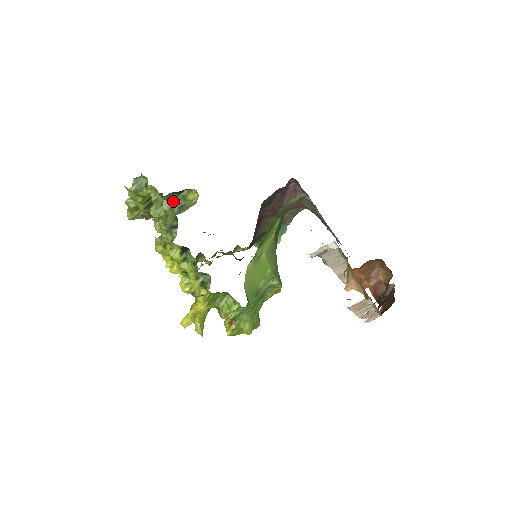
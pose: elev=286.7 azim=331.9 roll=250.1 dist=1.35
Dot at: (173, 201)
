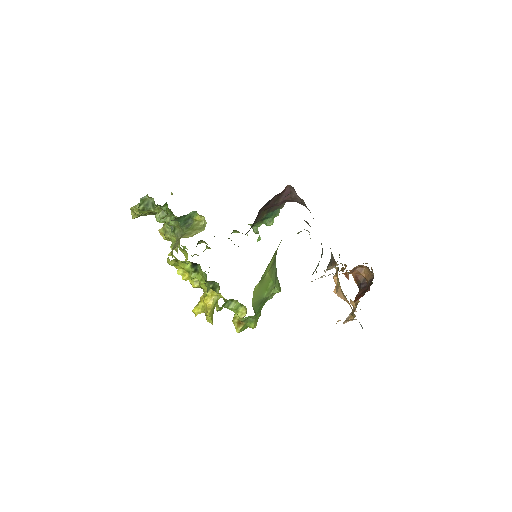
Dot at: (181, 221)
